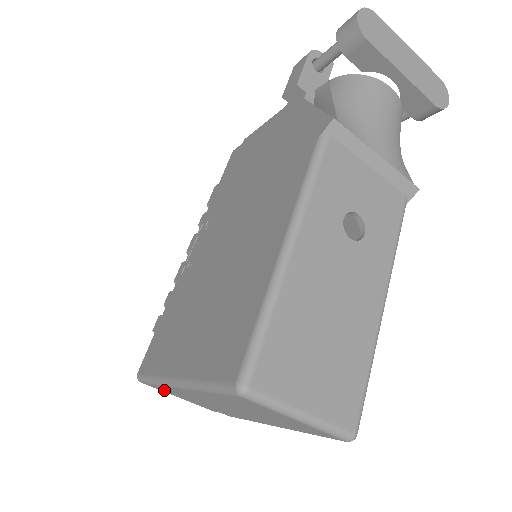
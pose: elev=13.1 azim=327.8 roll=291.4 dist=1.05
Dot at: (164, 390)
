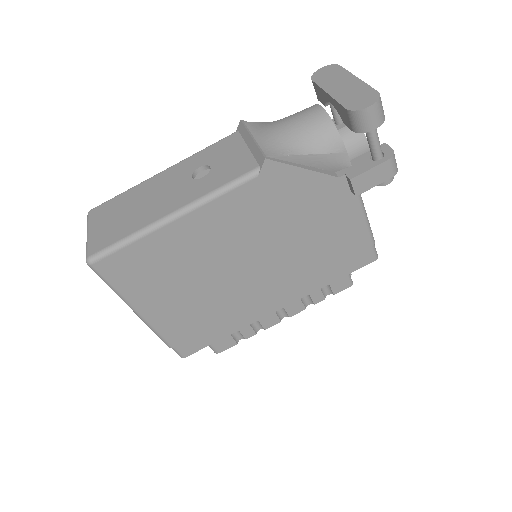
Dot at: occluded
